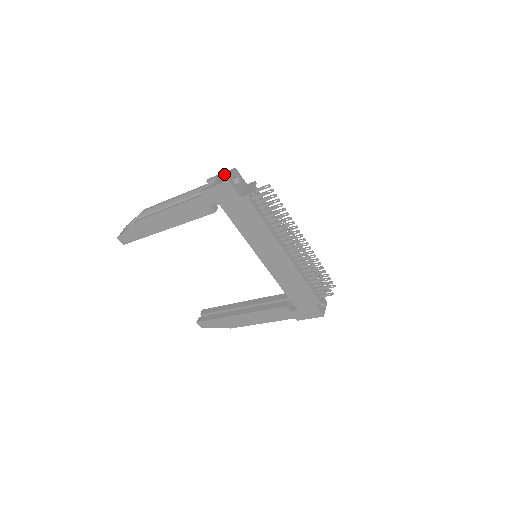
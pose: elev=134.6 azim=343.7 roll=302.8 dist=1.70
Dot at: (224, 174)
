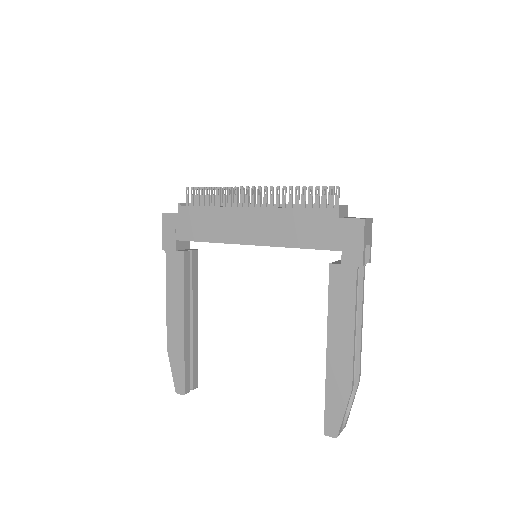
Dot at: occluded
